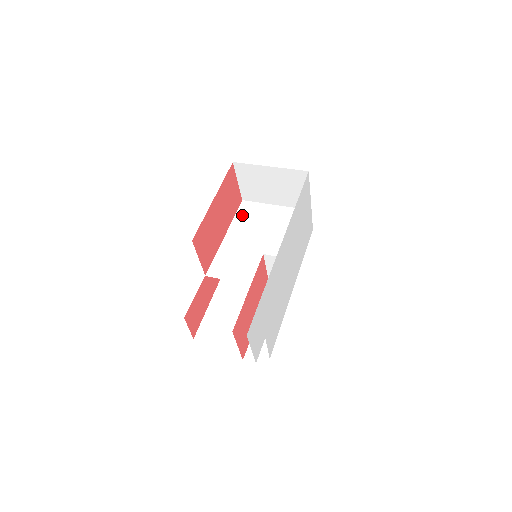
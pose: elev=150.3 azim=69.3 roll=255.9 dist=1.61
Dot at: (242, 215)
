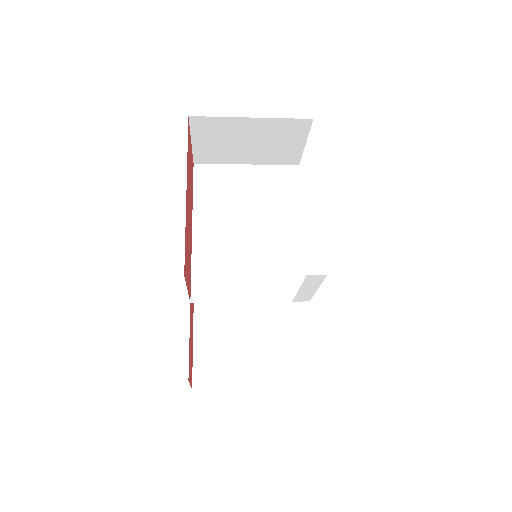
Dot at: (204, 189)
